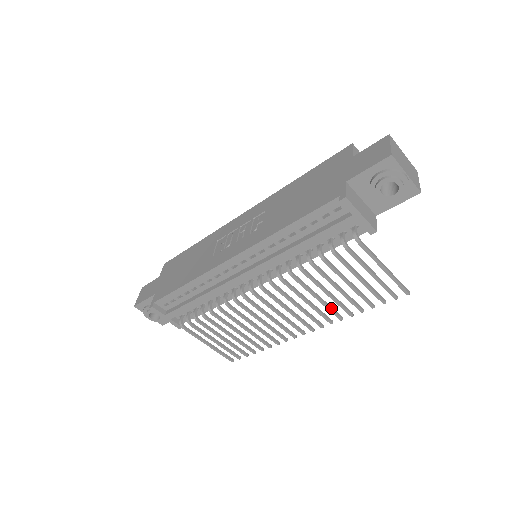
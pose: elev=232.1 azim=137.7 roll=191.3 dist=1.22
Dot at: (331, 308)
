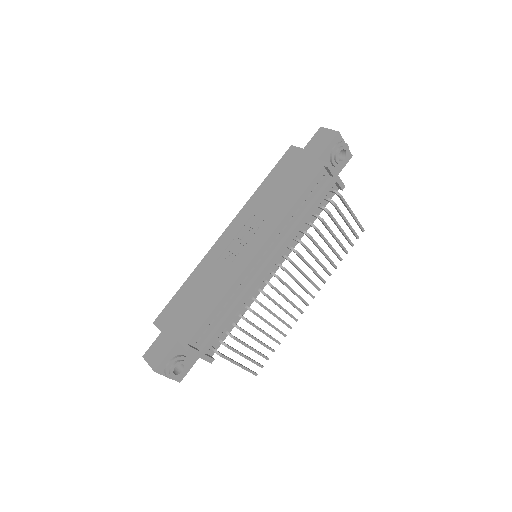
Dot at: (325, 267)
